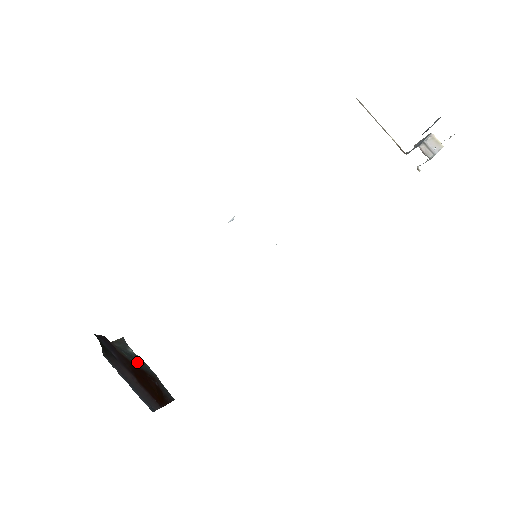
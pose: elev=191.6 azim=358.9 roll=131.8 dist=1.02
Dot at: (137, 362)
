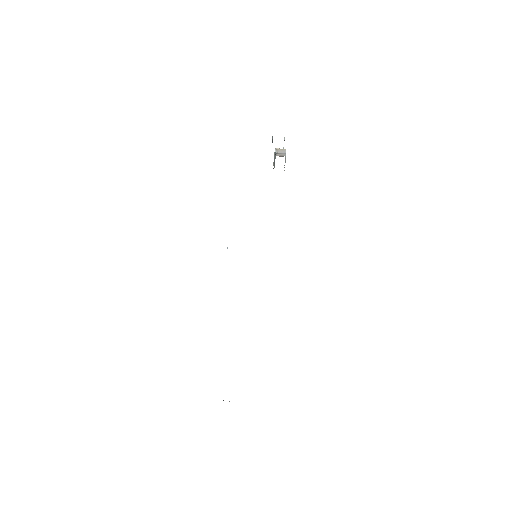
Dot at: occluded
